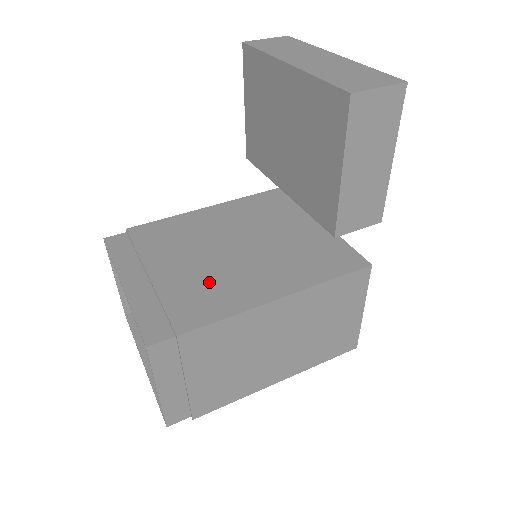
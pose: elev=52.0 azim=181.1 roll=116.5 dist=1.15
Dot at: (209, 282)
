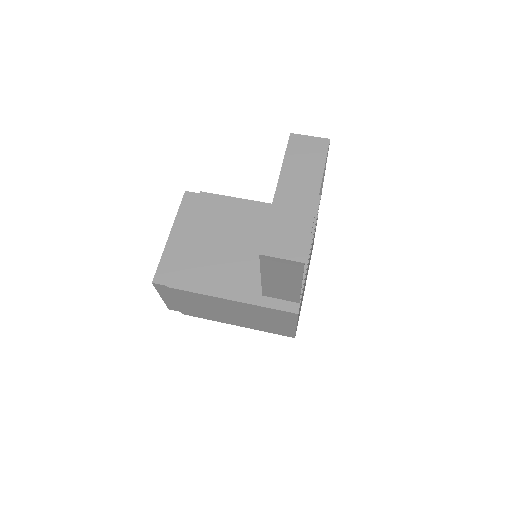
Dot at: (207, 263)
